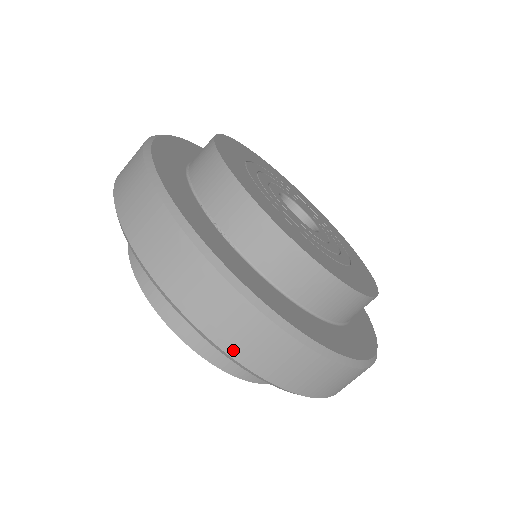
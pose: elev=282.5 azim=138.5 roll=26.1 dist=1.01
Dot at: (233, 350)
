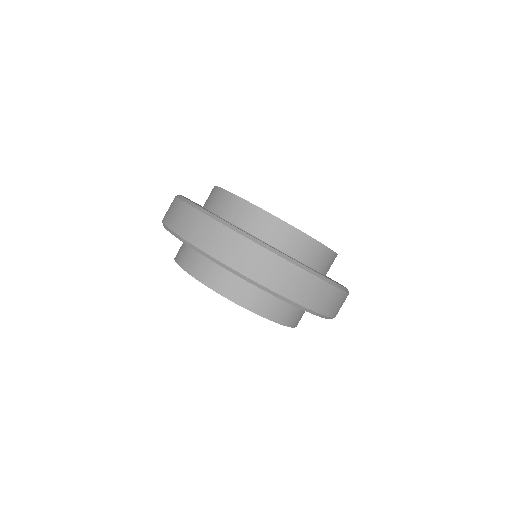
Dot at: (246, 271)
